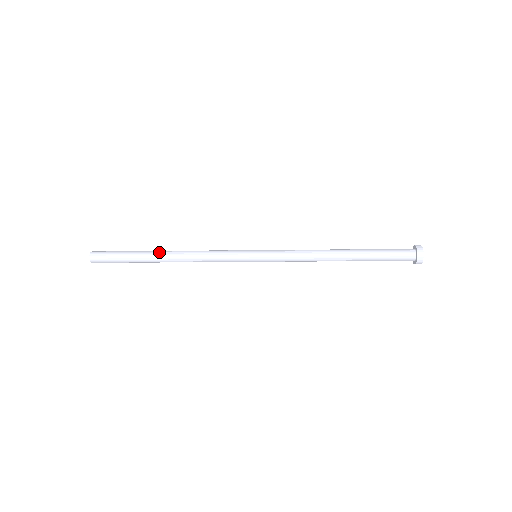
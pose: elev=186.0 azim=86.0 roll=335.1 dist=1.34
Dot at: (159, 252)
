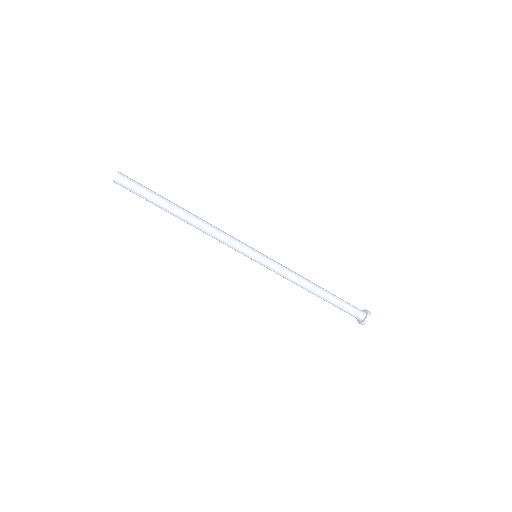
Dot at: (181, 208)
